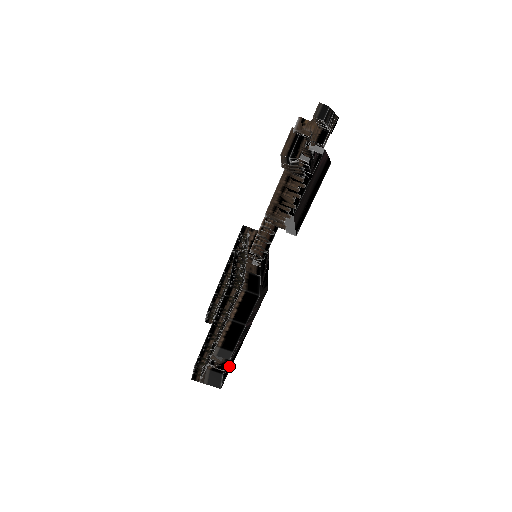
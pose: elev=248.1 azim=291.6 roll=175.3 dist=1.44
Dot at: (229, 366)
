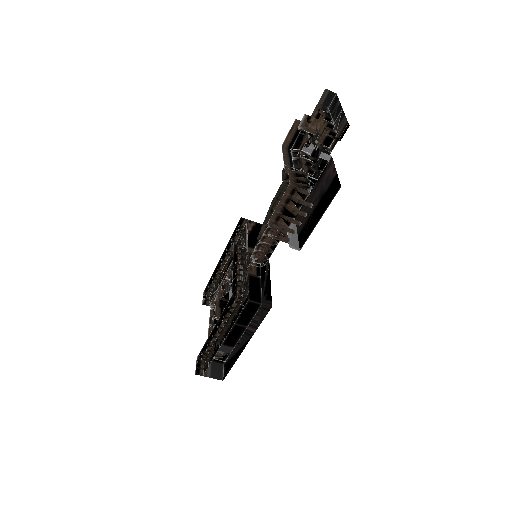
Dot at: (231, 361)
